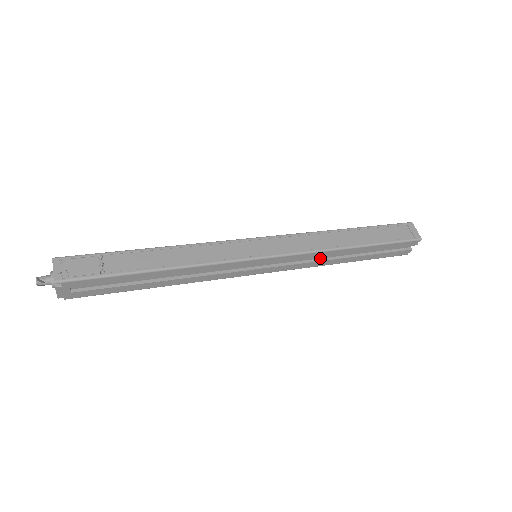
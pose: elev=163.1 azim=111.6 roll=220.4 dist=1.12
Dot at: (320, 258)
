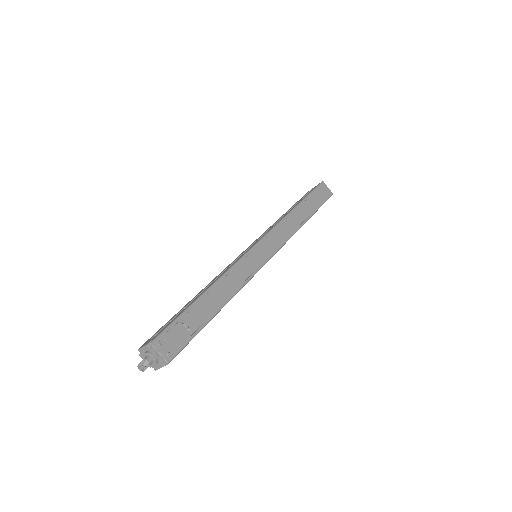
Dot at: occluded
